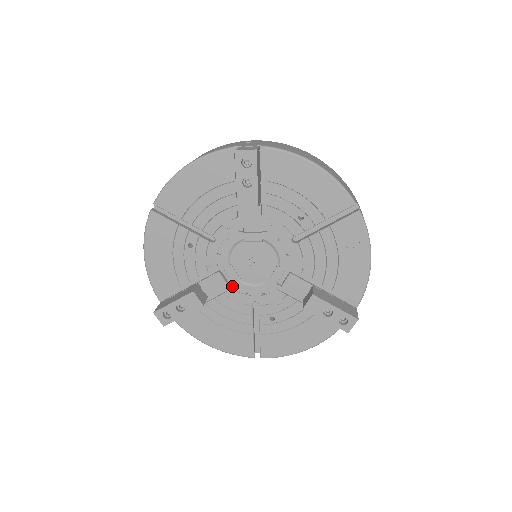
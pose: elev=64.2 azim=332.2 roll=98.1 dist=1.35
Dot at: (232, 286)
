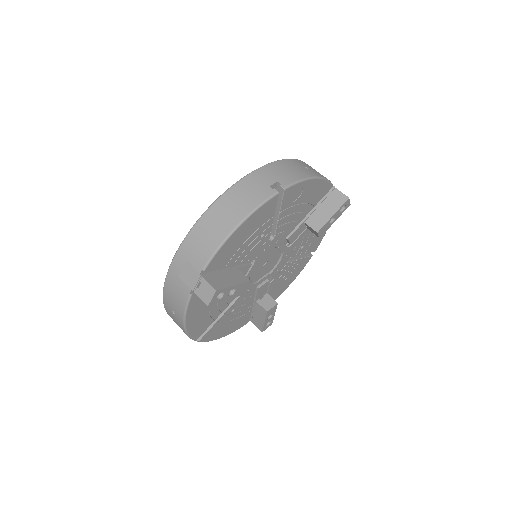
Dot at: (269, 277)
